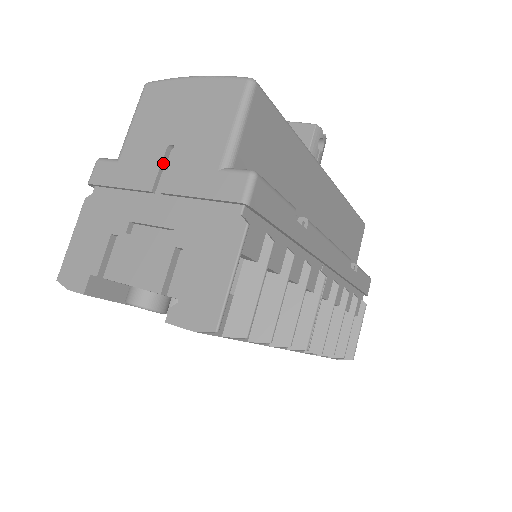
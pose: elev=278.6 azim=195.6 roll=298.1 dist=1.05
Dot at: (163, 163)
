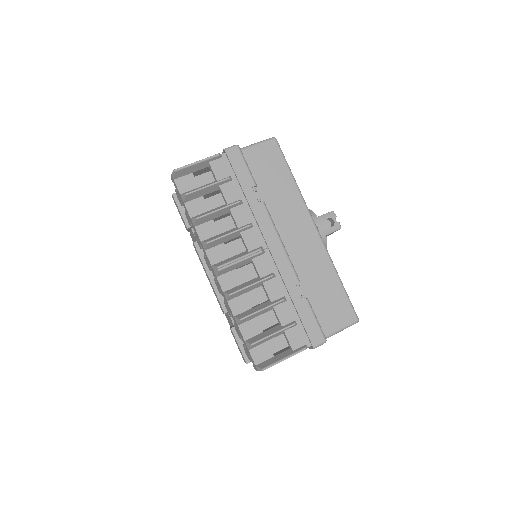
Dot at: occluded
